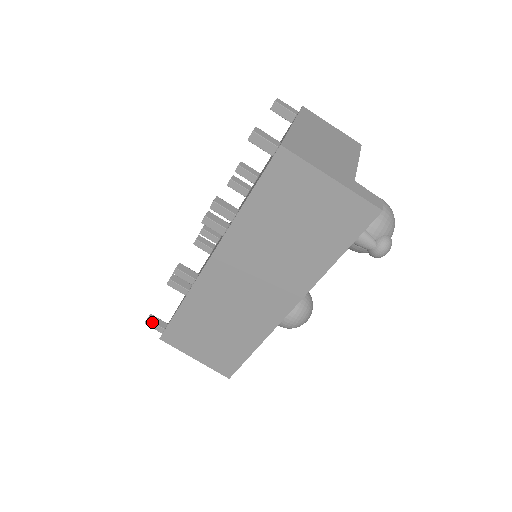
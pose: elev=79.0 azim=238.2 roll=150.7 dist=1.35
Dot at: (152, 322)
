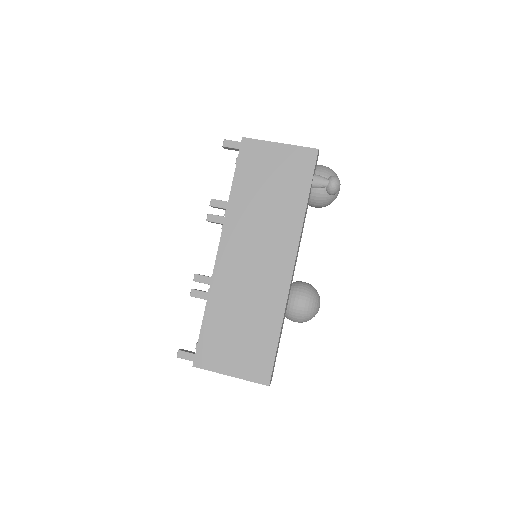
Dot at: (183, 351)
